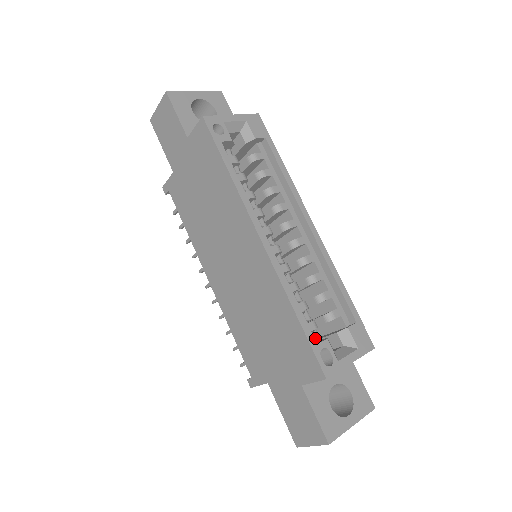
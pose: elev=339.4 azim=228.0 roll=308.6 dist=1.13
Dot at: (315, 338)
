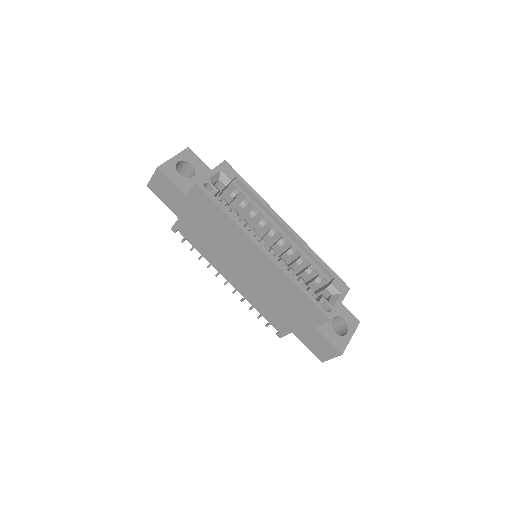
Dot at: (315, 298)
